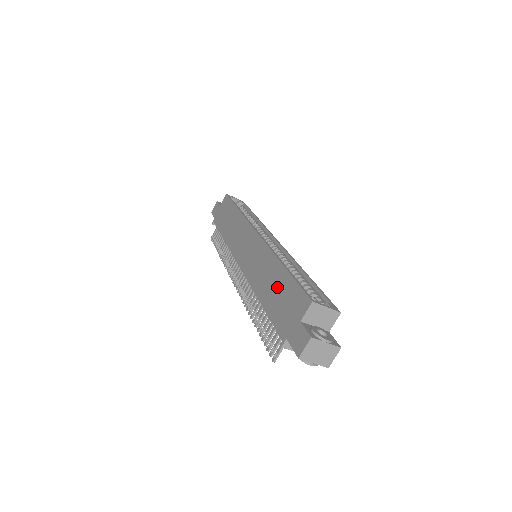
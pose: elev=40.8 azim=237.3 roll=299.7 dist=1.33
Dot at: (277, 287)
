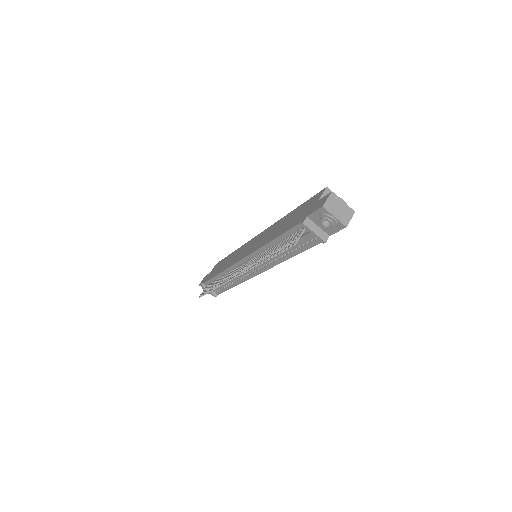
Dot at: (289, 219)
